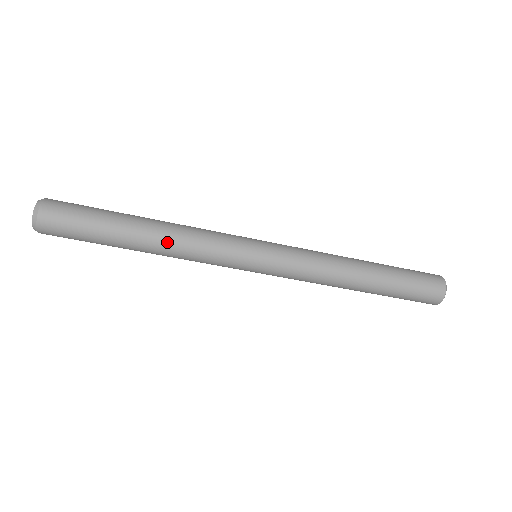
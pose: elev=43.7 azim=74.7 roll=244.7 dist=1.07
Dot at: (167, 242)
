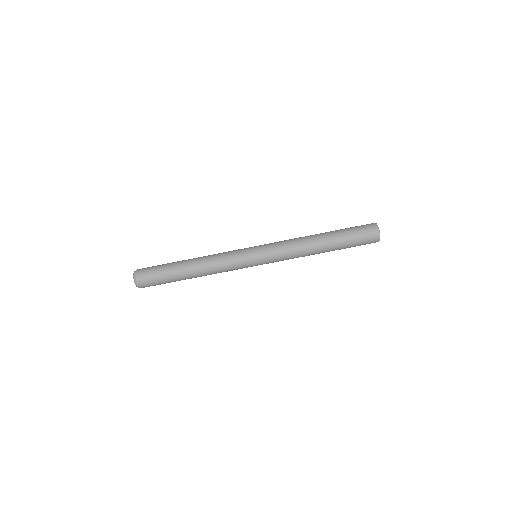
Dot at: (202, 261)
